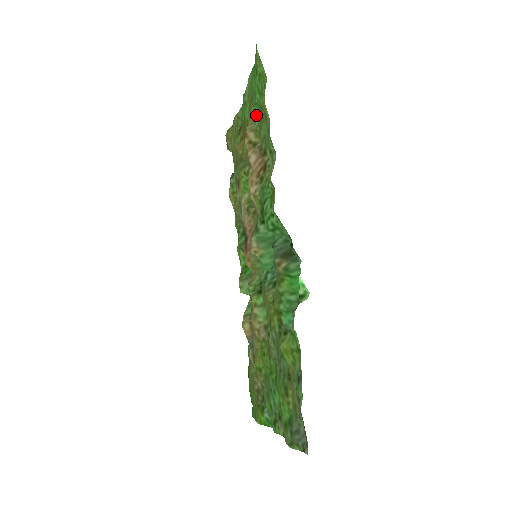
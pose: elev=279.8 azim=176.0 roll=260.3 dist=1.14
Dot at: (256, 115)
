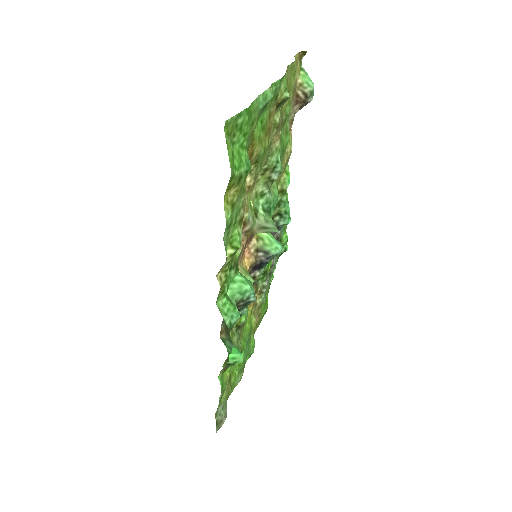
Dot at: (249, 163)
